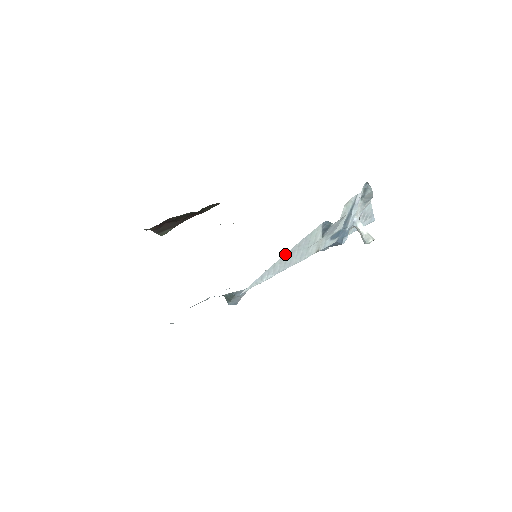
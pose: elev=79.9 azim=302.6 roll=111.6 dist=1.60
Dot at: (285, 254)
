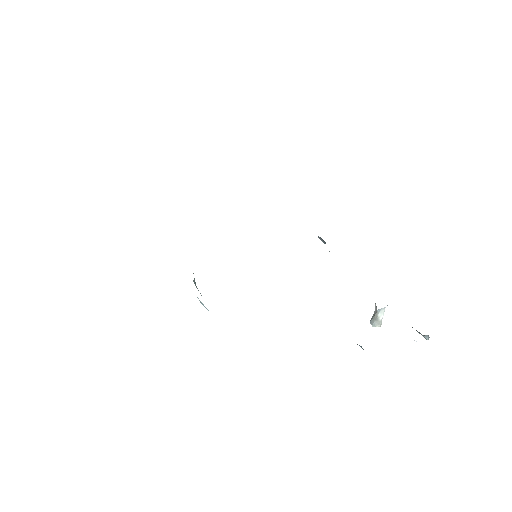
Dot at: occluded
